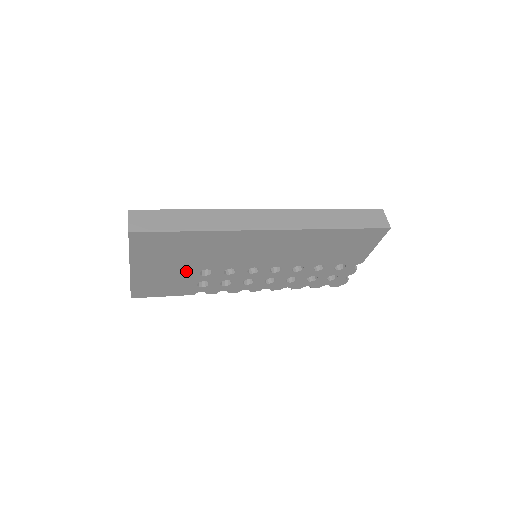
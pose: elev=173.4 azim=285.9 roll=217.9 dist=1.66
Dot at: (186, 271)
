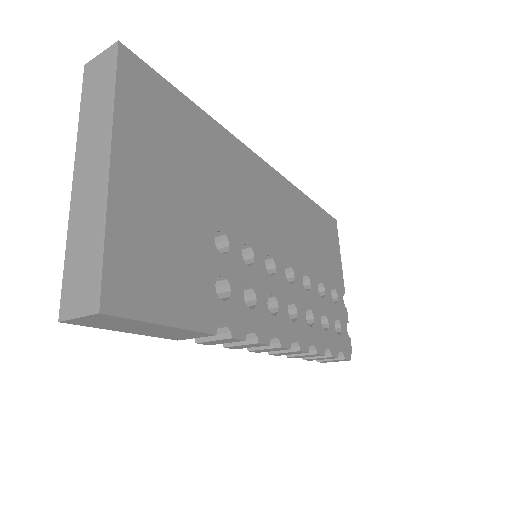
Dot at: (196, 223)
